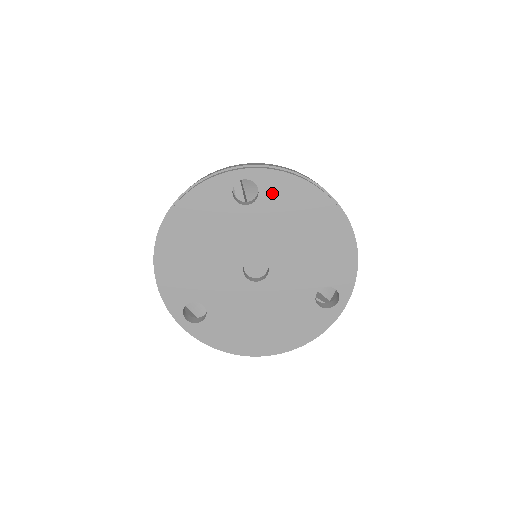
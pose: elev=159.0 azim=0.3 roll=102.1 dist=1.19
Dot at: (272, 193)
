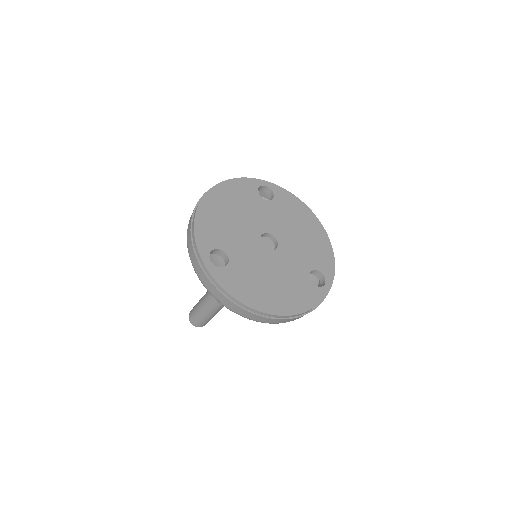
Dot at: (282, 200)
